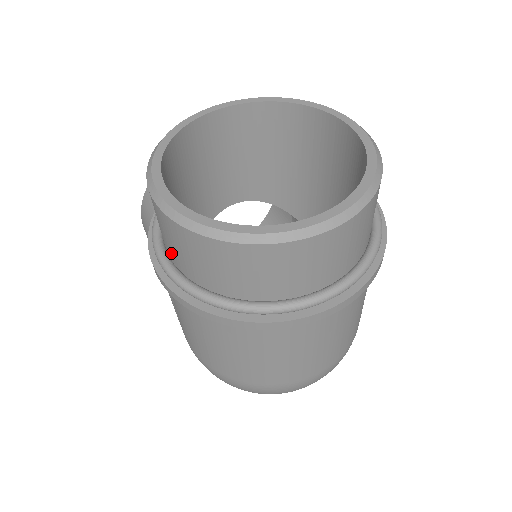
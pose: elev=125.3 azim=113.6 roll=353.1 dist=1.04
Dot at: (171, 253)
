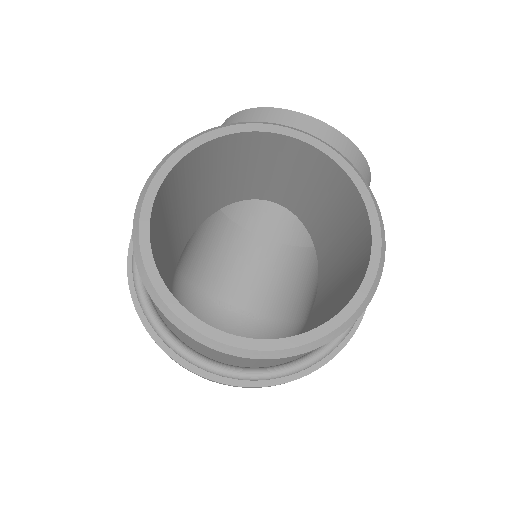
Dot at: occluded
